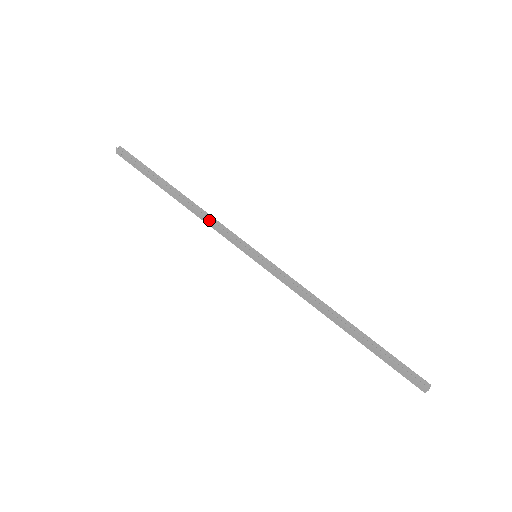
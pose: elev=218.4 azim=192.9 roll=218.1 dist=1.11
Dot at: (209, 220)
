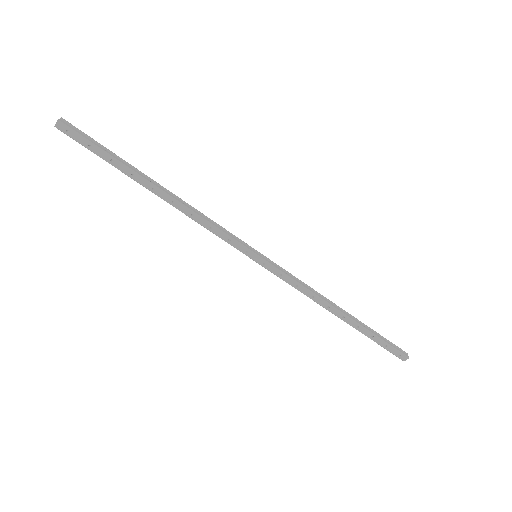
Dot at: (203, 218)
